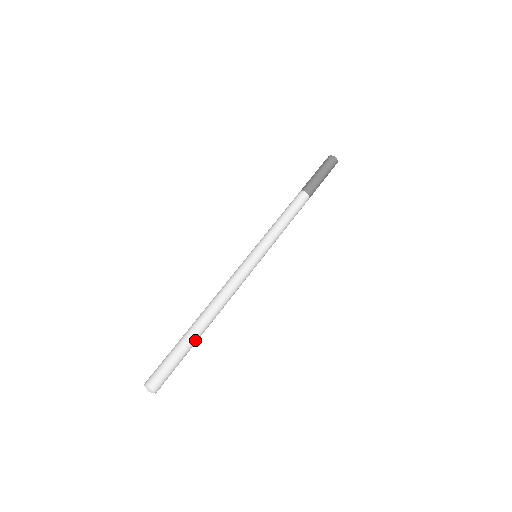
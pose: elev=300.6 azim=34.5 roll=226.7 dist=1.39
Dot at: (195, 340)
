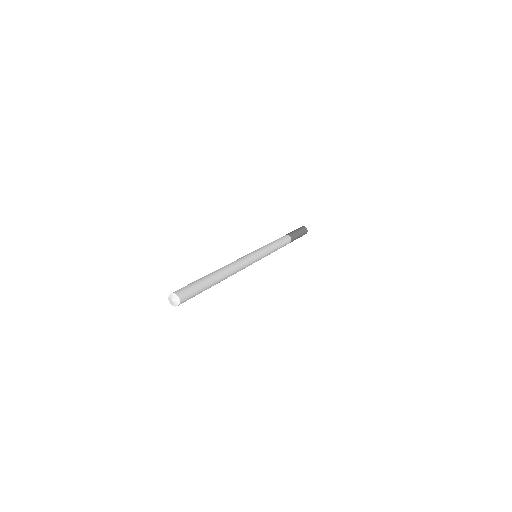
Dot at: (211, 277)
